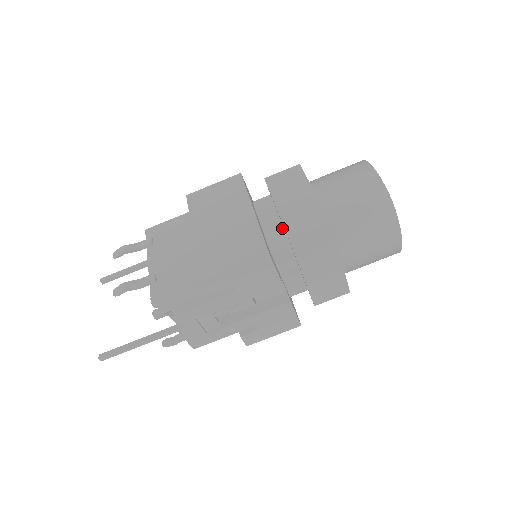
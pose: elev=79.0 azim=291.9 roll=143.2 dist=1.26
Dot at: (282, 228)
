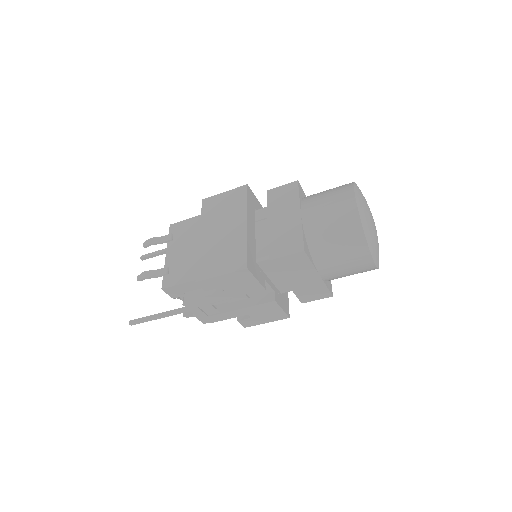
Dot at: occluded
